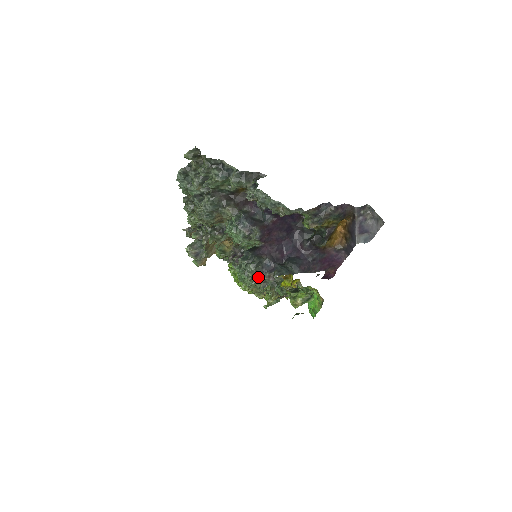
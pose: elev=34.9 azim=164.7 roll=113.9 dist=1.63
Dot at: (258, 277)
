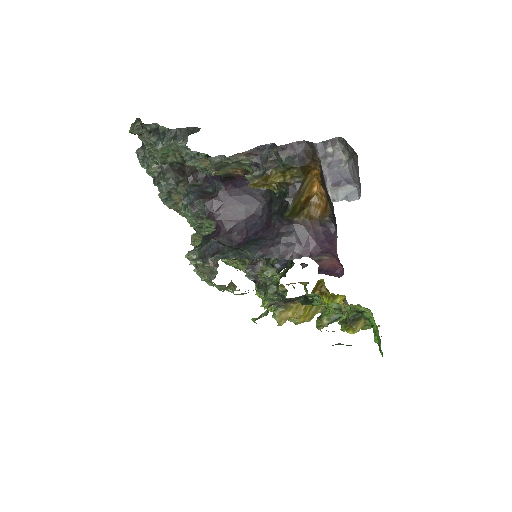
Dot at: (201, 265)
